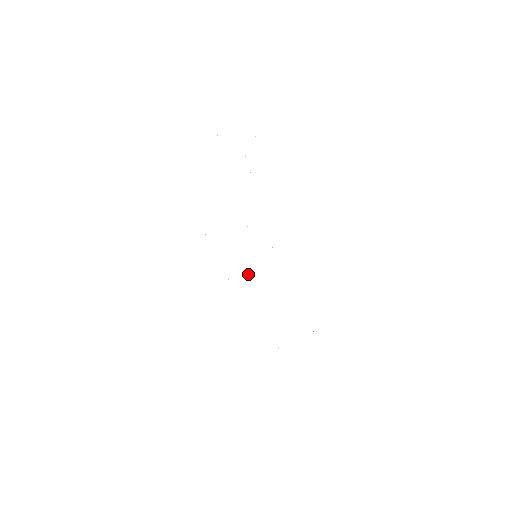
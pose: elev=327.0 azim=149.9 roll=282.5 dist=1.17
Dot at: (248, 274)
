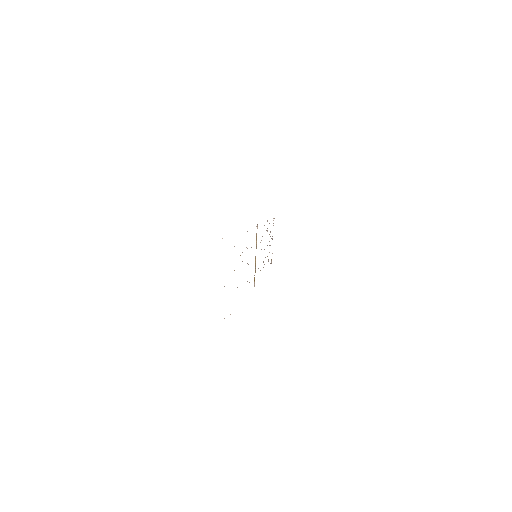
Dot at: occluded
